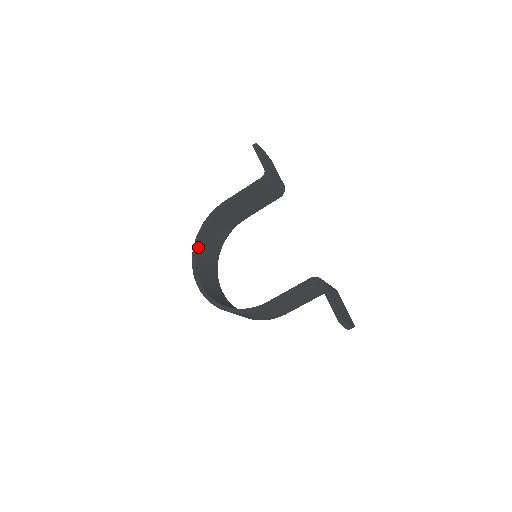
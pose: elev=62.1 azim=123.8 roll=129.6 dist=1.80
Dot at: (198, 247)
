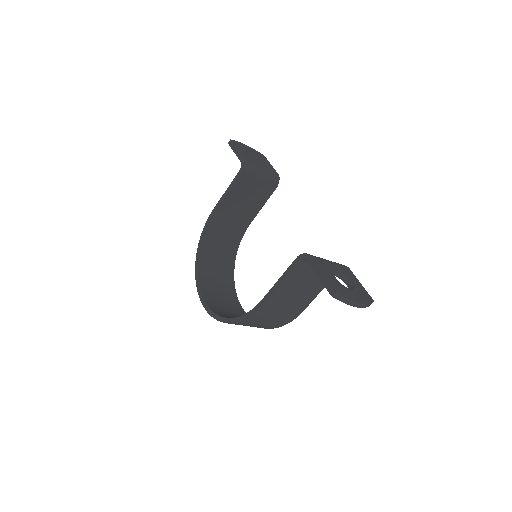
Dot at: (200, 265)
